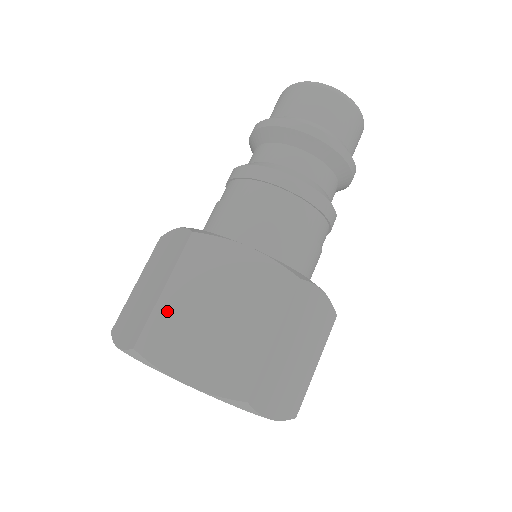
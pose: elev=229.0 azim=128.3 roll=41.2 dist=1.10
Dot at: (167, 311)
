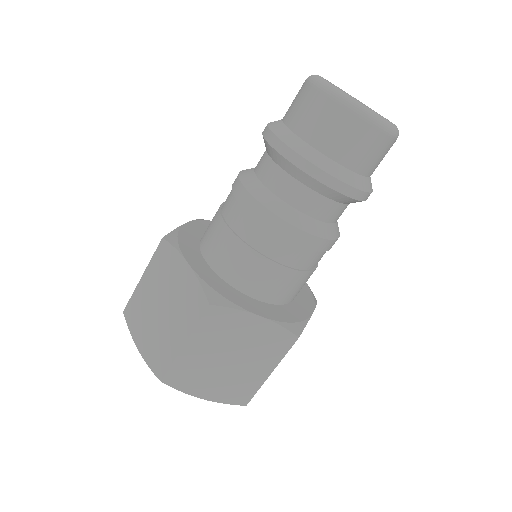
Dot at: (187, 359)
